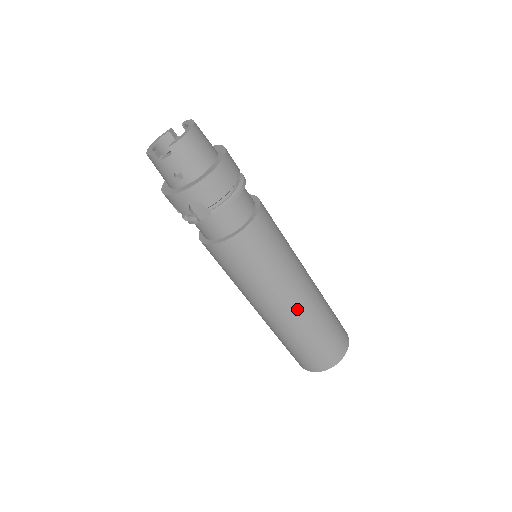
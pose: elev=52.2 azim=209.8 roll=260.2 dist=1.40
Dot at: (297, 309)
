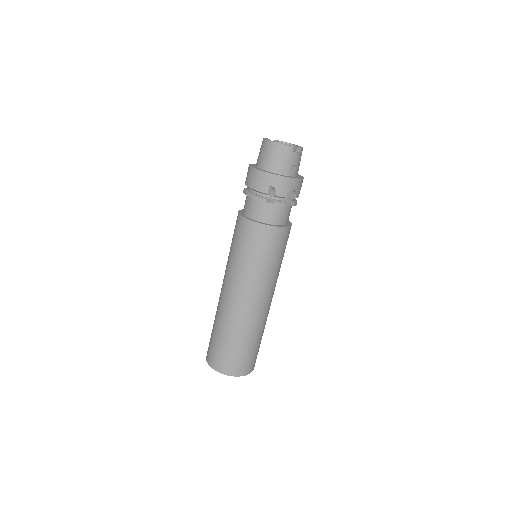
Dot at: (270, 305)
